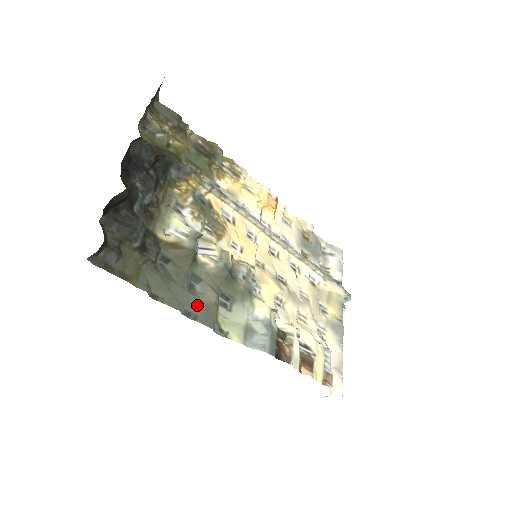
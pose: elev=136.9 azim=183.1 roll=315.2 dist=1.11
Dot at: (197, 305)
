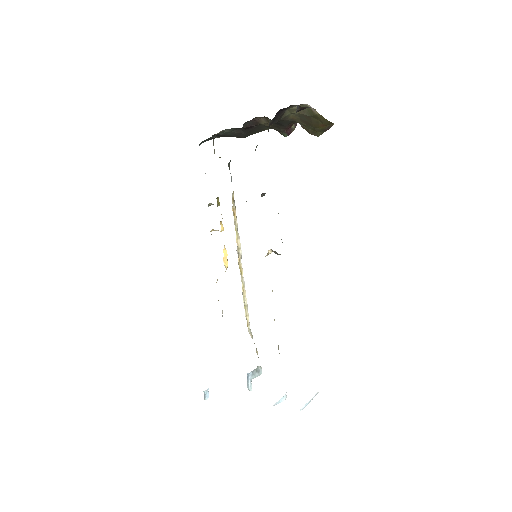
Dot at: occluded
